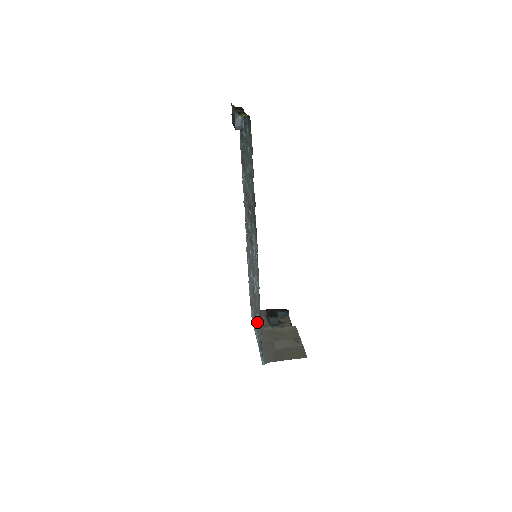
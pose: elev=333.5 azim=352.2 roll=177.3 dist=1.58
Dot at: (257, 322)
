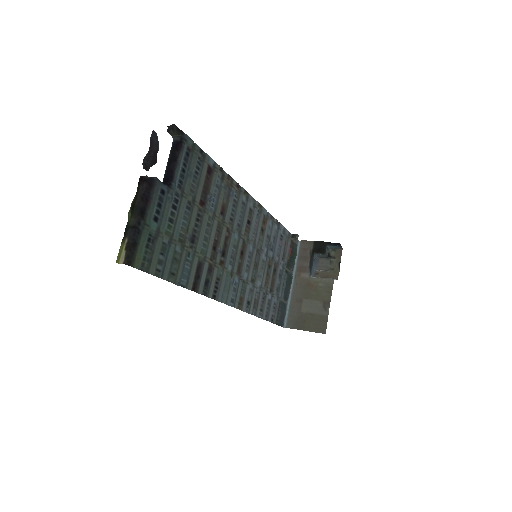
Dot at: (276, 294)
